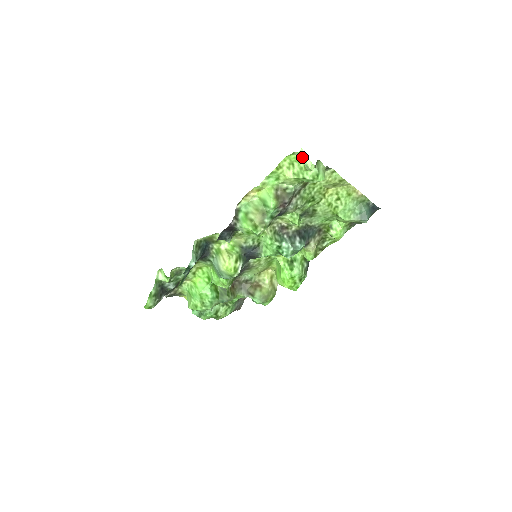
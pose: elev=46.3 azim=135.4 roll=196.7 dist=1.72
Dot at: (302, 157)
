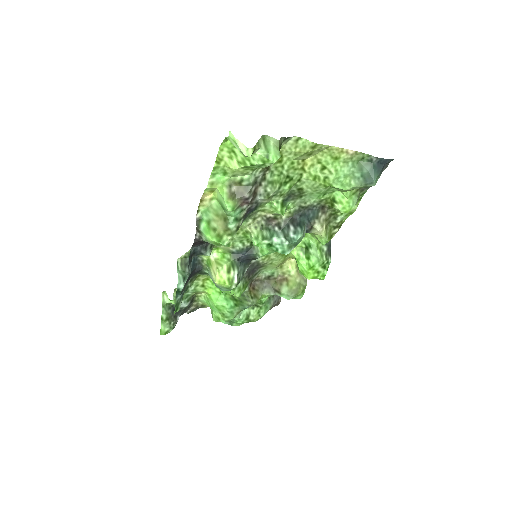
Dot at: (233, 143)
